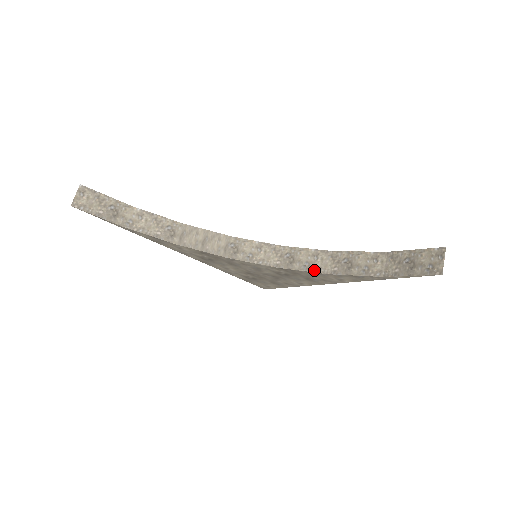
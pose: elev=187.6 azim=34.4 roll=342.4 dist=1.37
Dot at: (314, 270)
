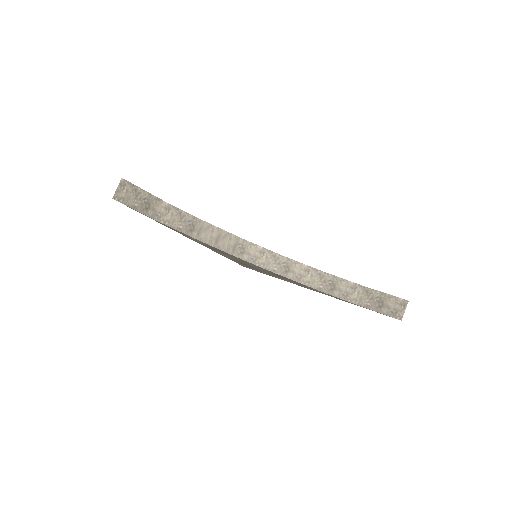
Dot at: (304, 283)
